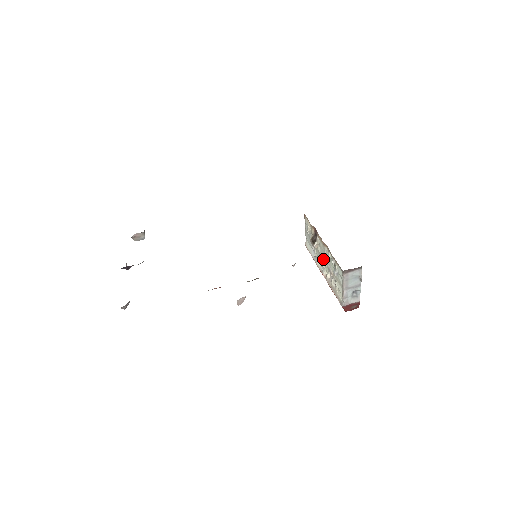
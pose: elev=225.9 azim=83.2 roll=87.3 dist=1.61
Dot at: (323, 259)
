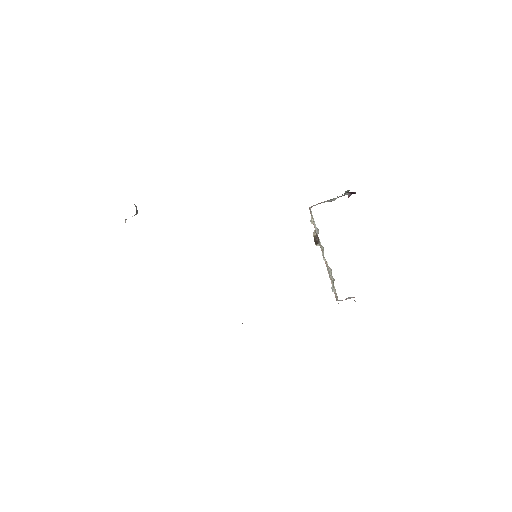
Dot at: (324, 258)
